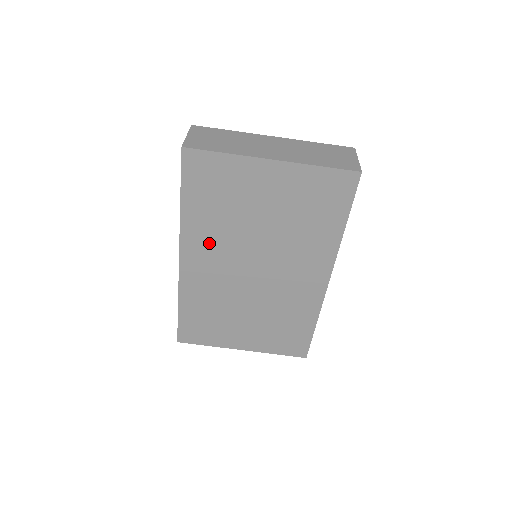
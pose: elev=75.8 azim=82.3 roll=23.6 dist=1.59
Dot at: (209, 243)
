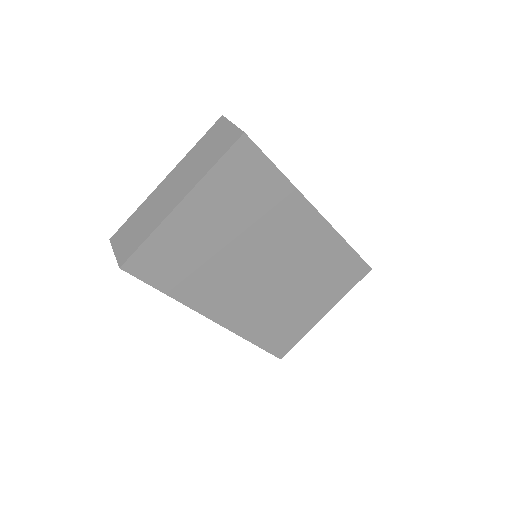
Dot at: (216, 291)
